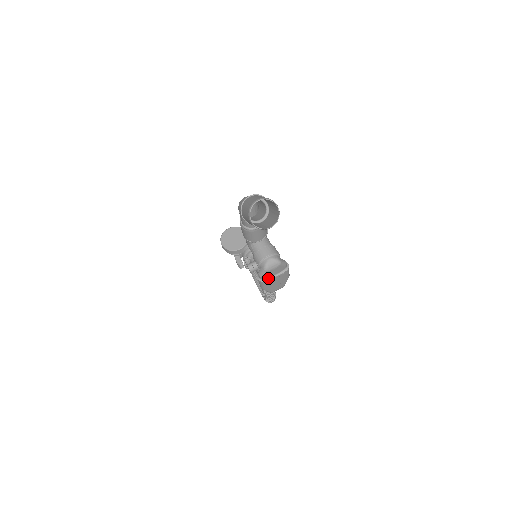
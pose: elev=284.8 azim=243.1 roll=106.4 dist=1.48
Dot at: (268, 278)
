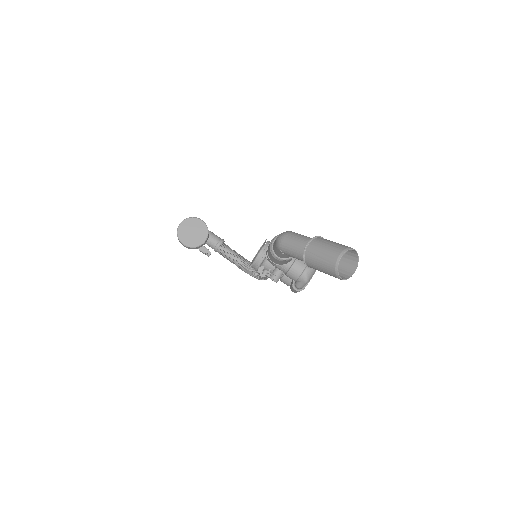
Dot at: (305, 285)
